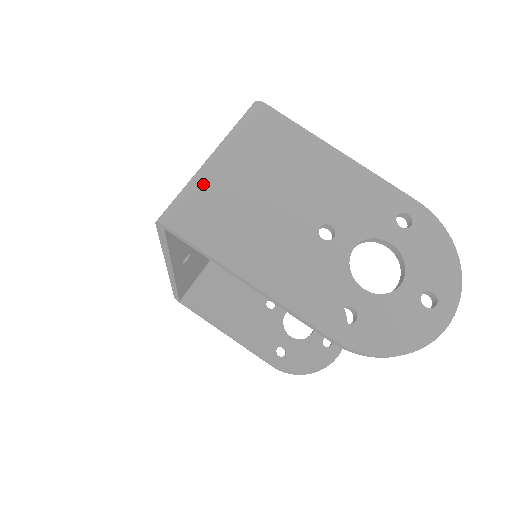
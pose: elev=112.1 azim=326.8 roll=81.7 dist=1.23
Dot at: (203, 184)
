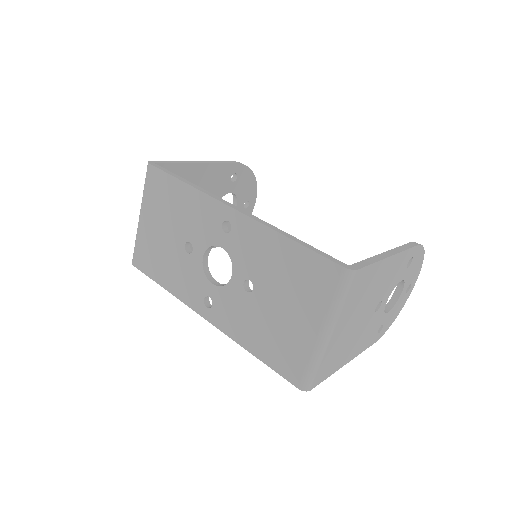
Dot at: (326, 353)
